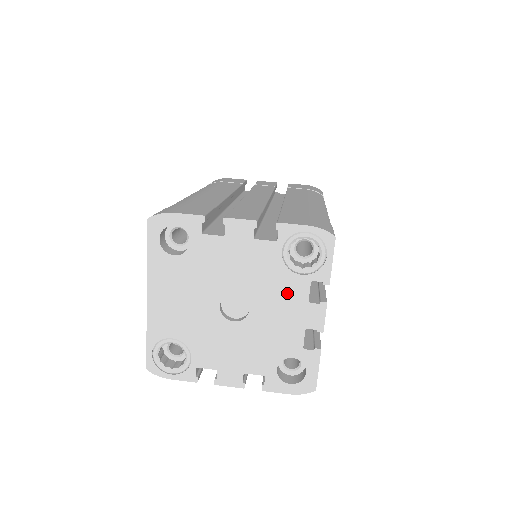
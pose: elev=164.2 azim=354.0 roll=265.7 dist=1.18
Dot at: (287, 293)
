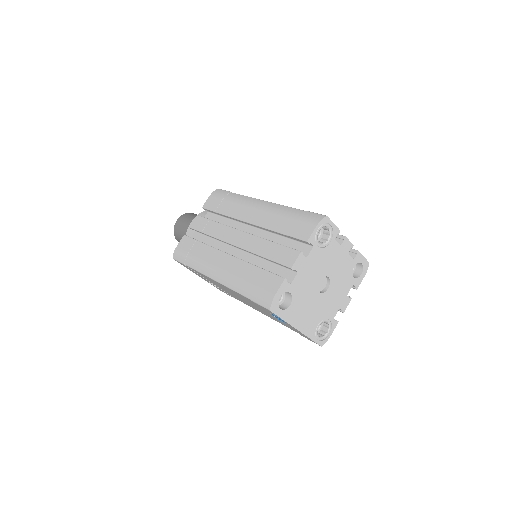
Dot at: (333, 254)
